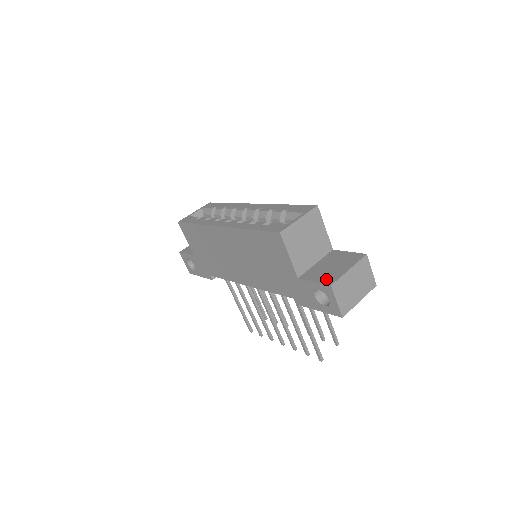
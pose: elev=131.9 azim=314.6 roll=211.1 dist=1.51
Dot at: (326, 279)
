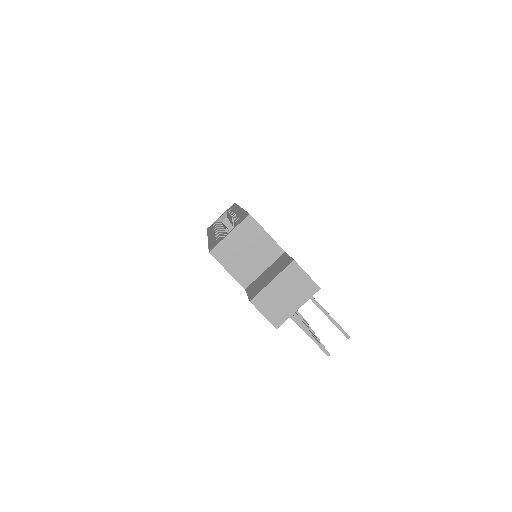
Dot at: (253, 293)
